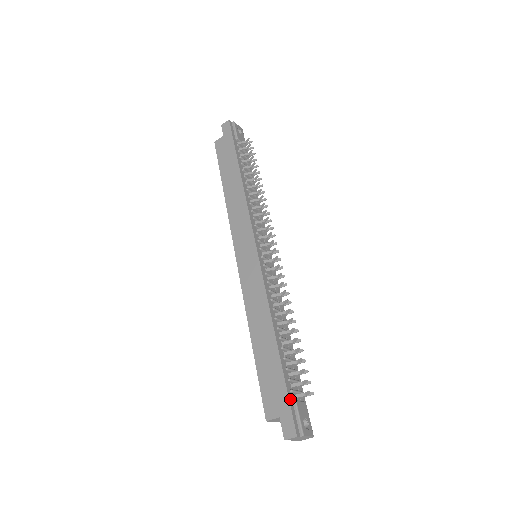
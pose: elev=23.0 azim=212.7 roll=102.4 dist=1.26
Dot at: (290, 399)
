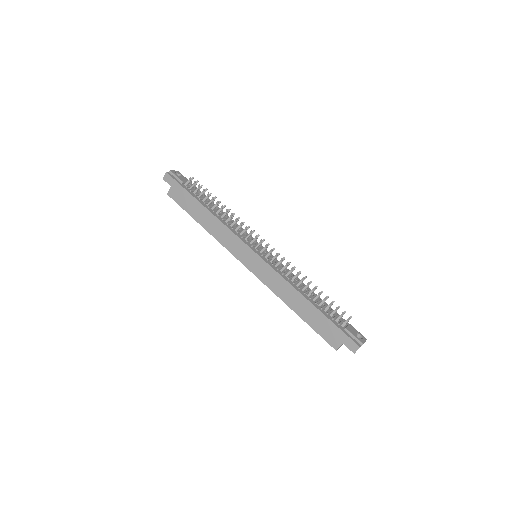
Dot at: (342, 330)
